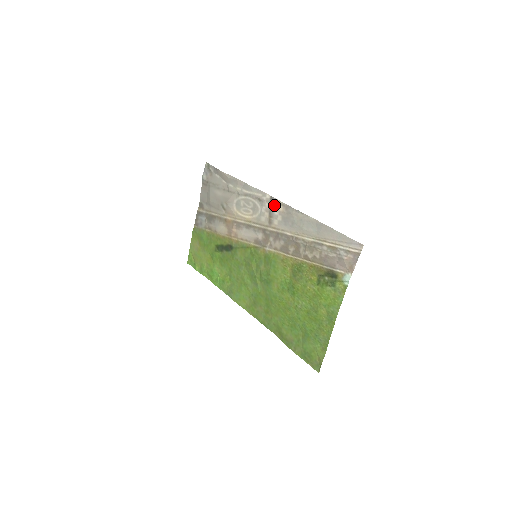
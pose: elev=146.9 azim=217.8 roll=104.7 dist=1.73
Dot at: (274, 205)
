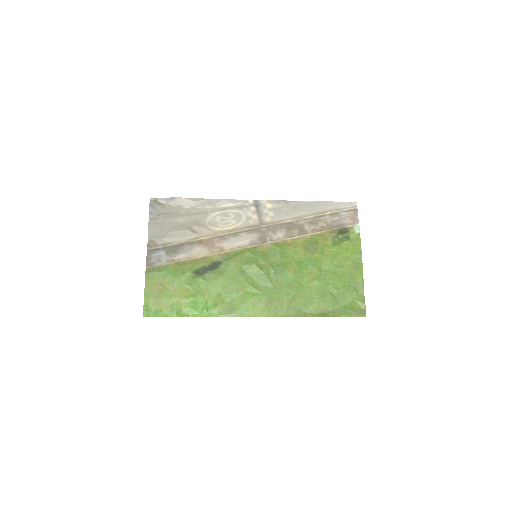
Dot at: (261, 206)
